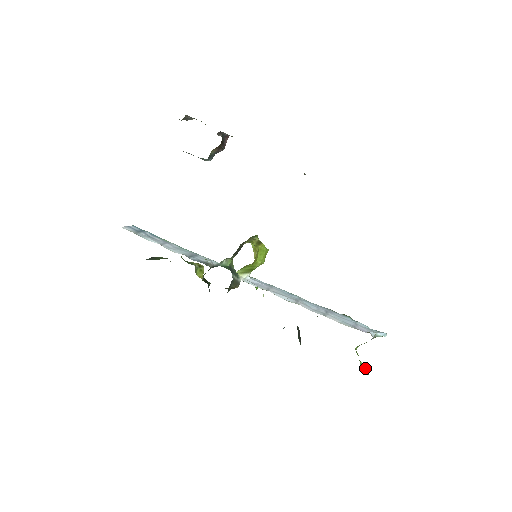
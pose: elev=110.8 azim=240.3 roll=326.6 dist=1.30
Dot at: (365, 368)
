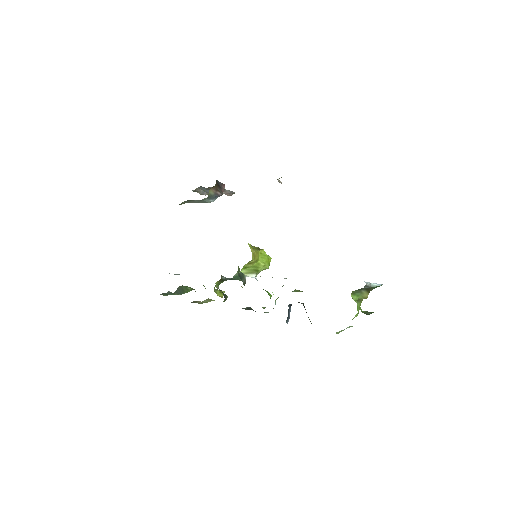
Dot at: (366, 313)
